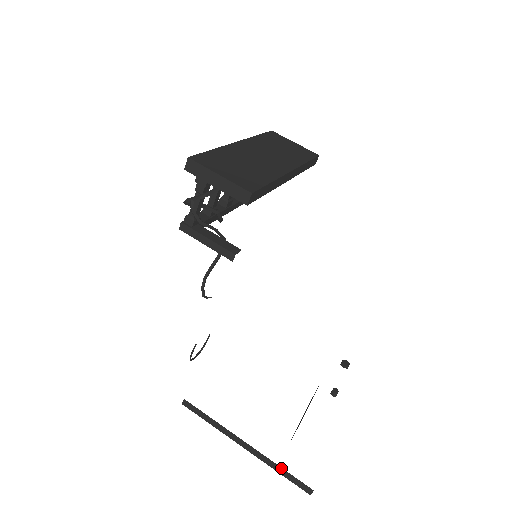
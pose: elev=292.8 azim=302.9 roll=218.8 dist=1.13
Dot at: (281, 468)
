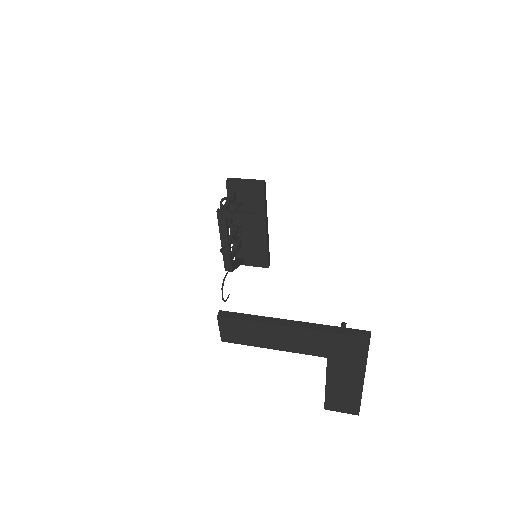
Dot at: (333, 326)
